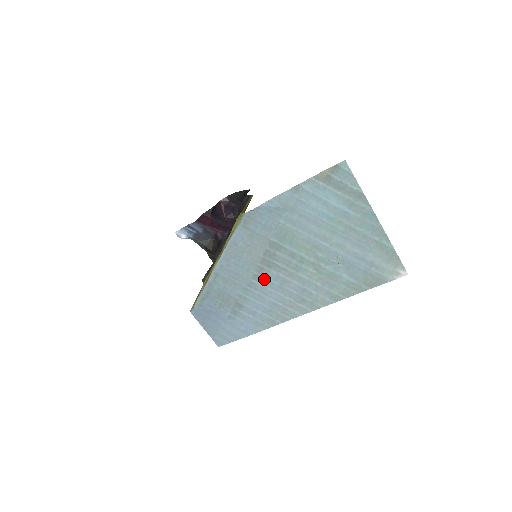
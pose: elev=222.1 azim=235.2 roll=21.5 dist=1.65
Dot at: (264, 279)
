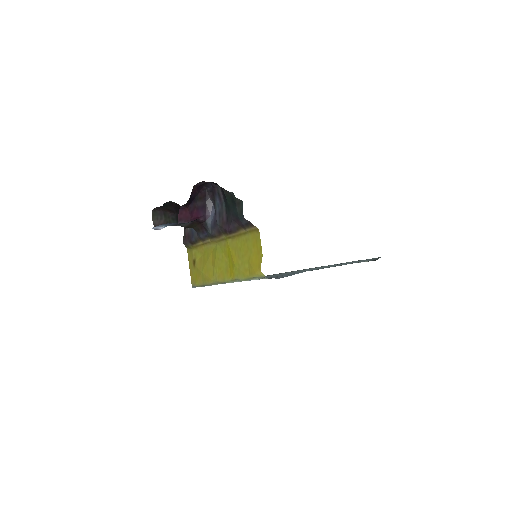
Dot at: occluded
